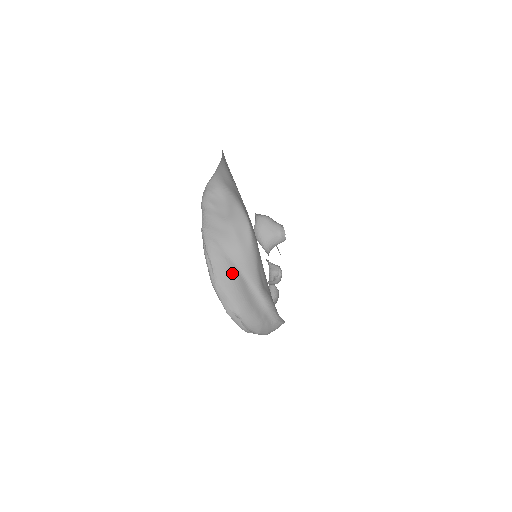
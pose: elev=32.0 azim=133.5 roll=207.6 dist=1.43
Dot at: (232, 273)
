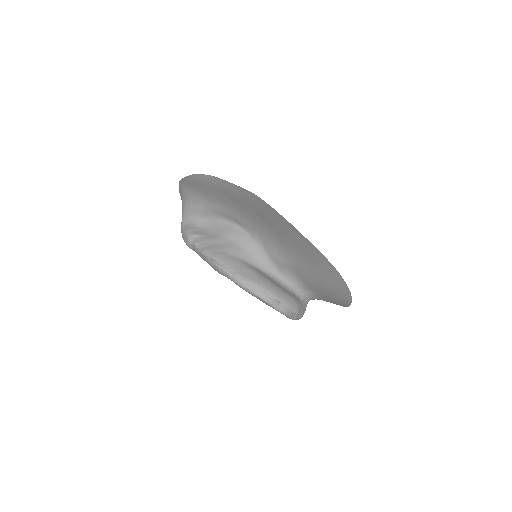
Dot at: (250, 268)
